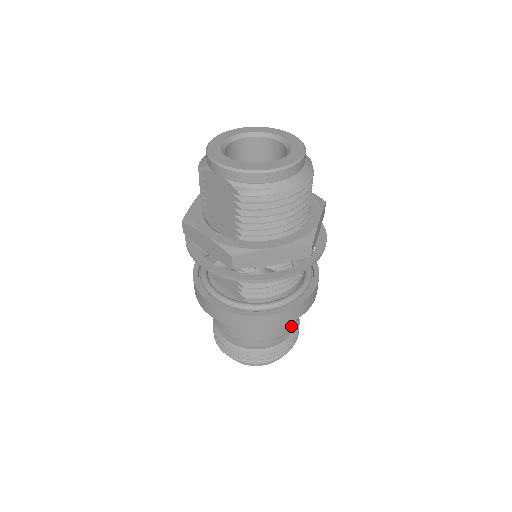
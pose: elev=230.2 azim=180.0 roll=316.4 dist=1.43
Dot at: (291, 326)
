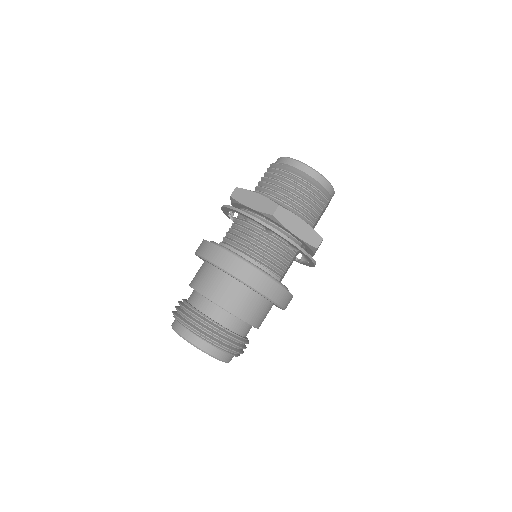
Dot at: (224, 303)
